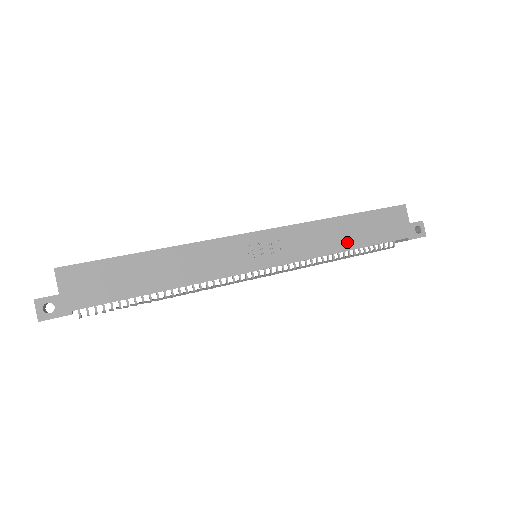
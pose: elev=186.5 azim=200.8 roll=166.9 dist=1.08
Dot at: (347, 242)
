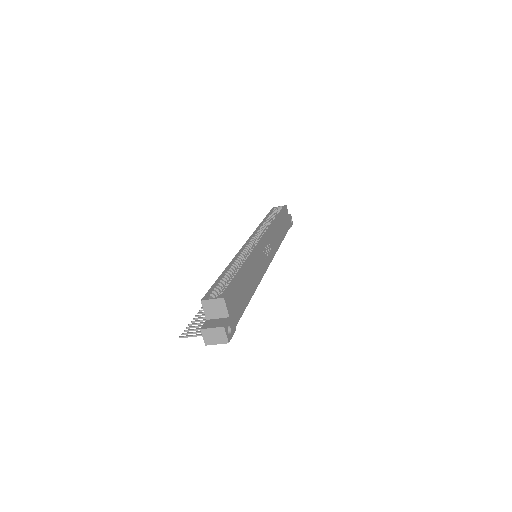
Dot at: (281, 236)
